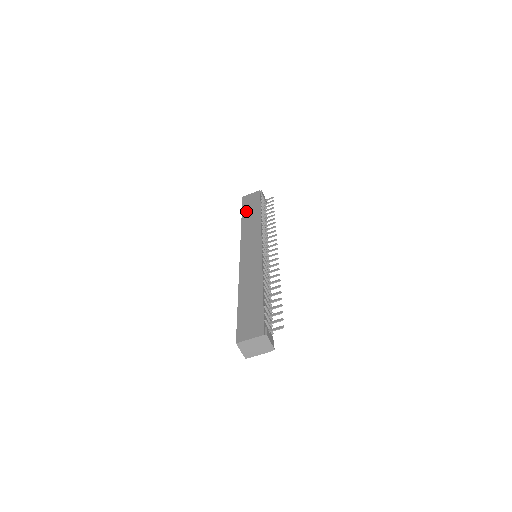
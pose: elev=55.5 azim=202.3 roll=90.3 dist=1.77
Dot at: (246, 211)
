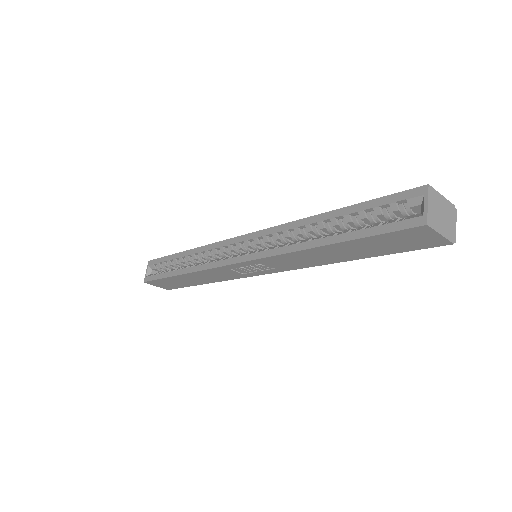
Dot at: occluded
